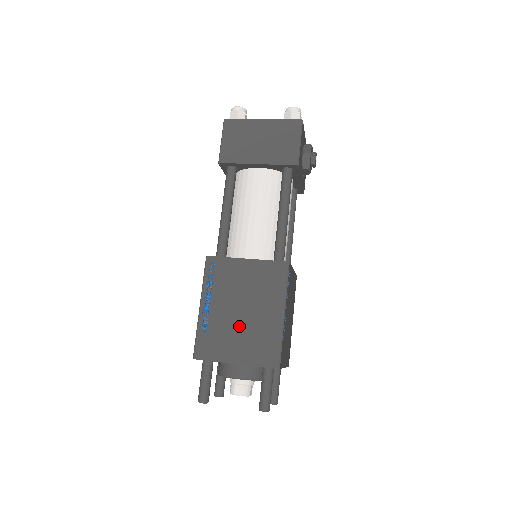
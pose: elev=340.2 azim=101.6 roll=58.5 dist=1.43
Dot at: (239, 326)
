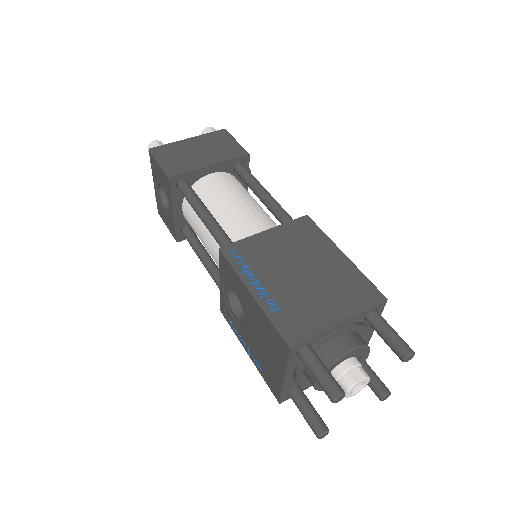
Dot at: (311, 286)
